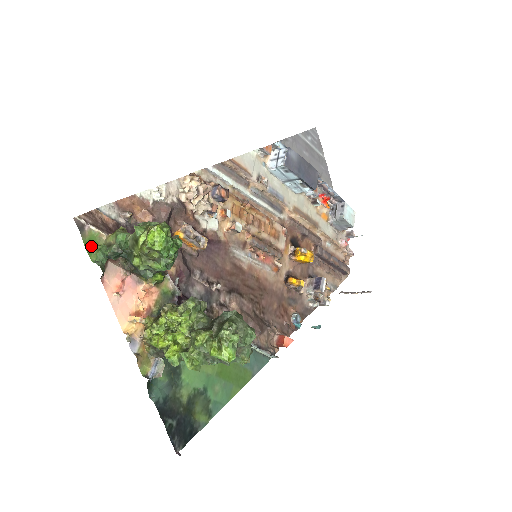
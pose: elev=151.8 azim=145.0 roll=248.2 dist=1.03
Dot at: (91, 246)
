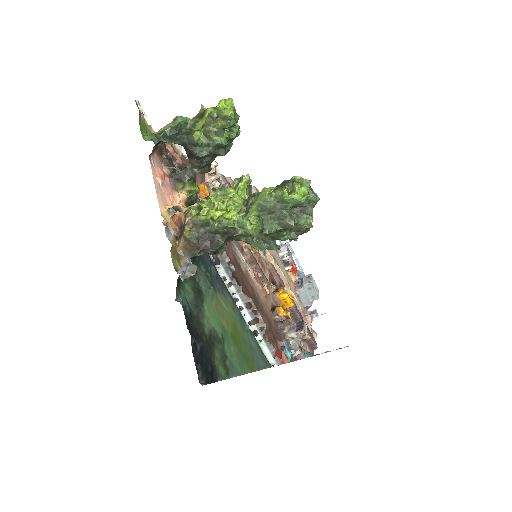
Dot at: (143, 130)
